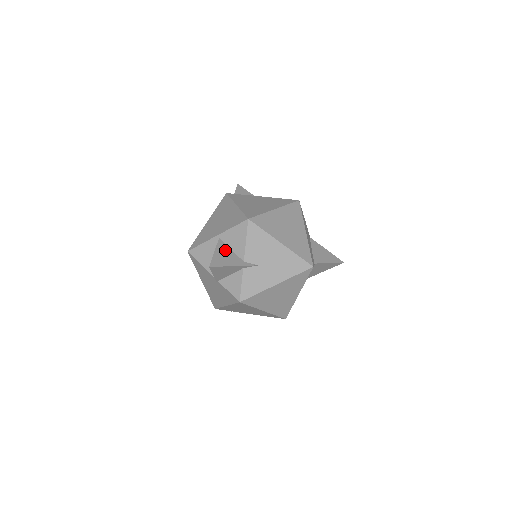
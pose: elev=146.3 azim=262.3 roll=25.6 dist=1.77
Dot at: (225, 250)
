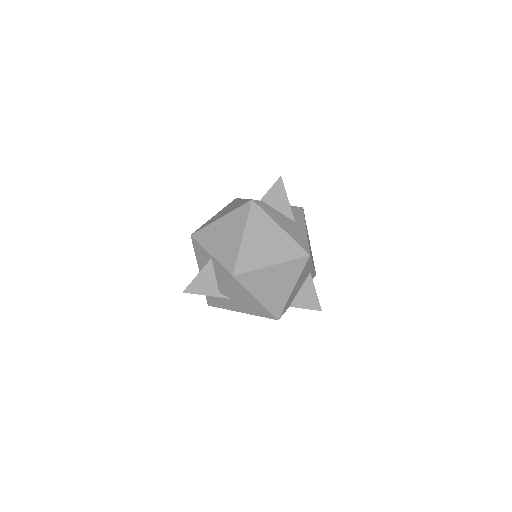
Dot at: (209, 275)
